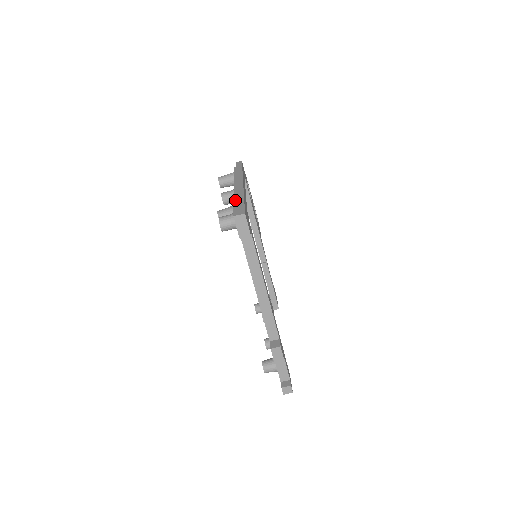
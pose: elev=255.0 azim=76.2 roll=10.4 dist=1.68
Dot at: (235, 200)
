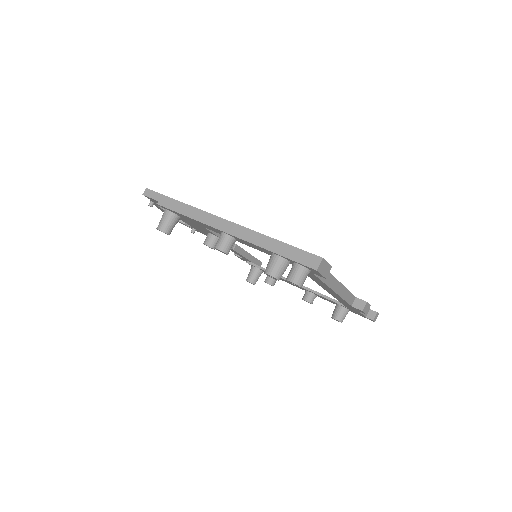
Dot at: (271, 249)
